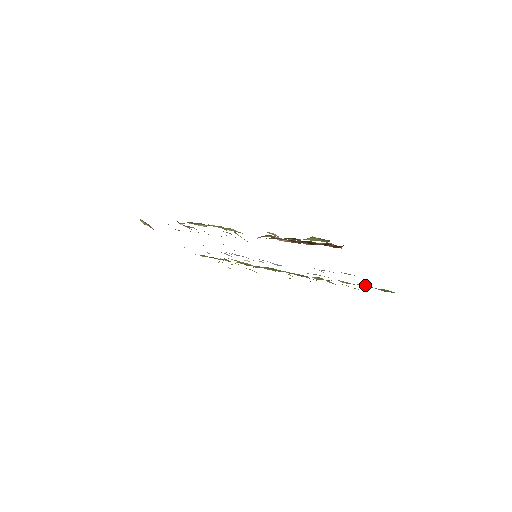
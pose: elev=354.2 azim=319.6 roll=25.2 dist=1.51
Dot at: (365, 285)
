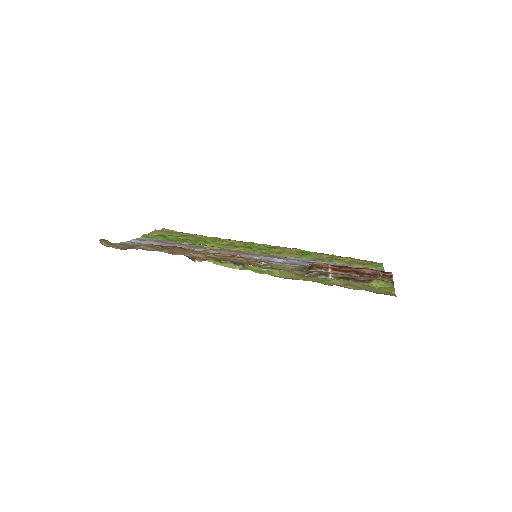
Dot at: (358, 264)
